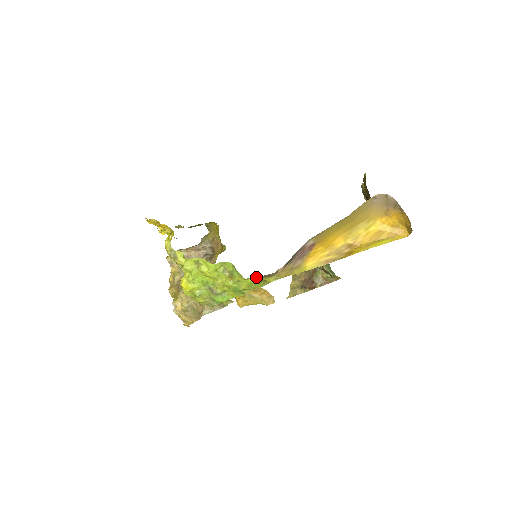
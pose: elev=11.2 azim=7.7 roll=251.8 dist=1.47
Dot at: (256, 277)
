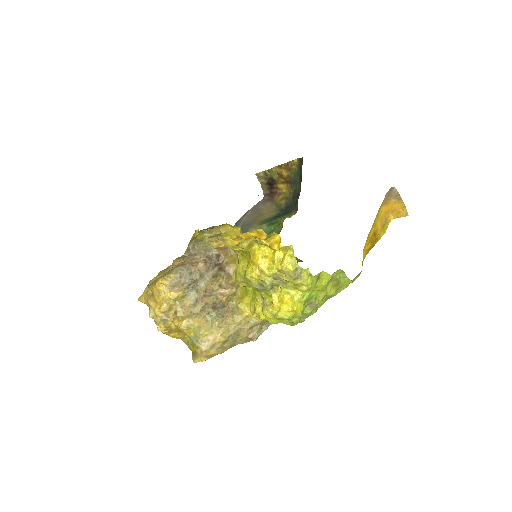
Dot at: (354, 279)
